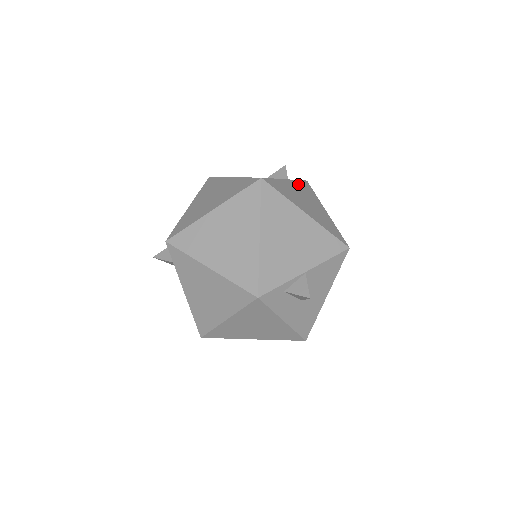
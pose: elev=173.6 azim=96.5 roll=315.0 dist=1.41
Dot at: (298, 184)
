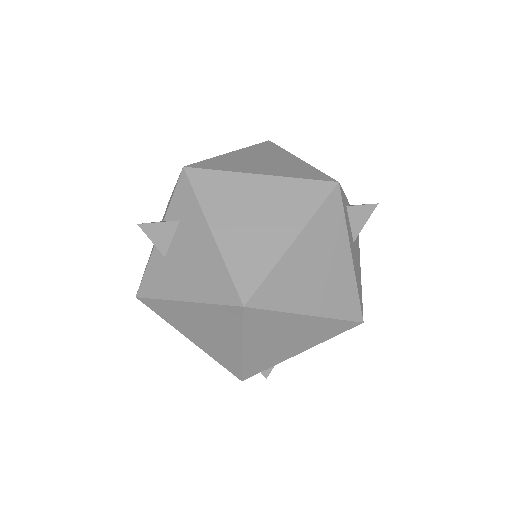
Dot at: occluded
